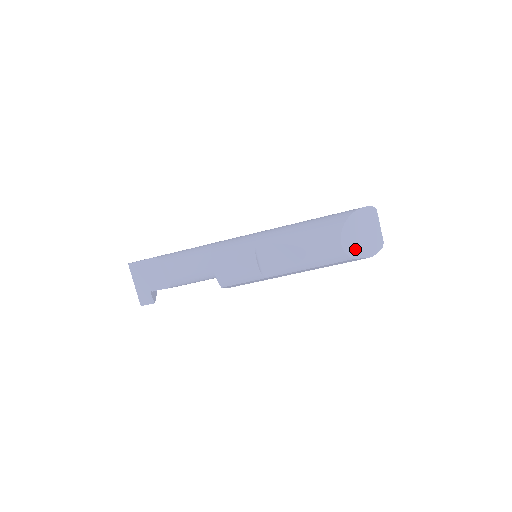
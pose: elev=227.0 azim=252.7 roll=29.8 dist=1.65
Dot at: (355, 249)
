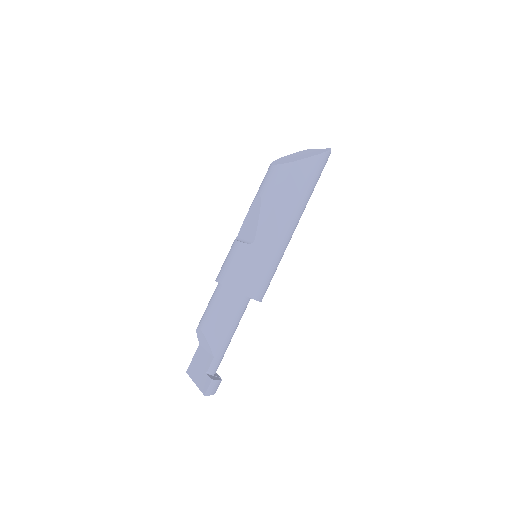
Dot at: (293, 160)
